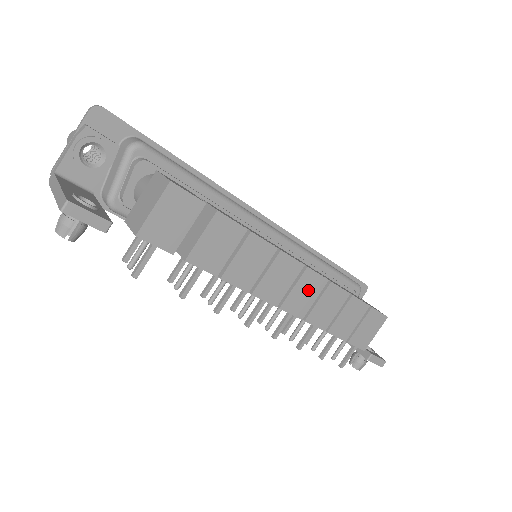
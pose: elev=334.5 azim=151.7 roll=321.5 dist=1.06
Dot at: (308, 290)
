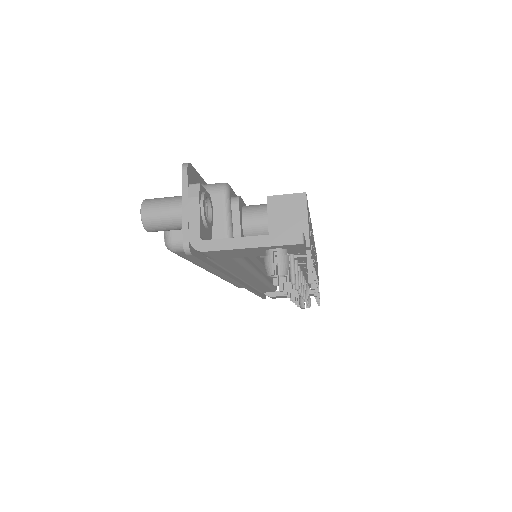
Dot at: occluded
